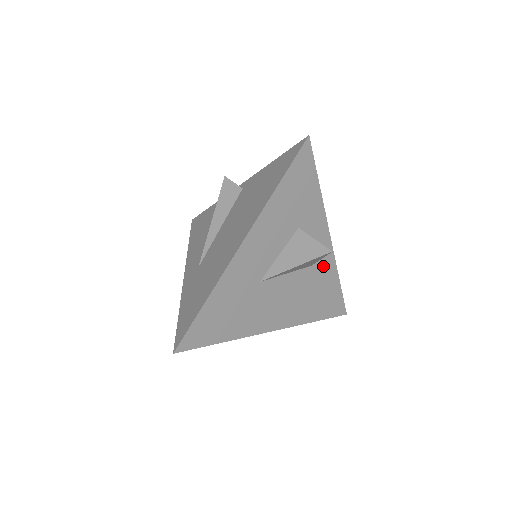
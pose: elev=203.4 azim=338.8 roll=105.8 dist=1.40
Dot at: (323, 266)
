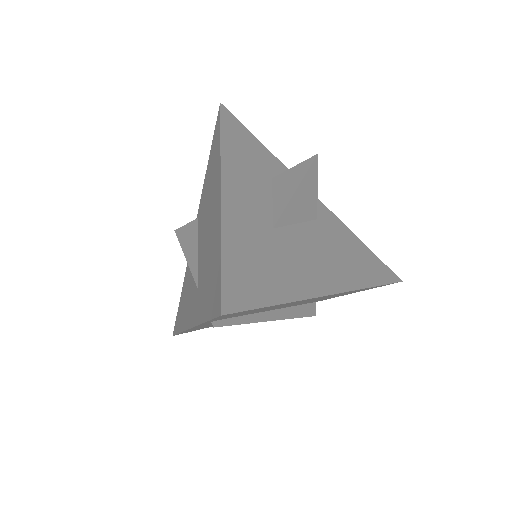
Dot at: (330, 222)
